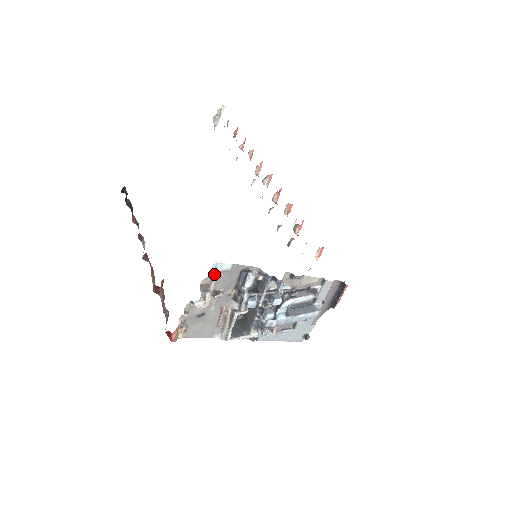
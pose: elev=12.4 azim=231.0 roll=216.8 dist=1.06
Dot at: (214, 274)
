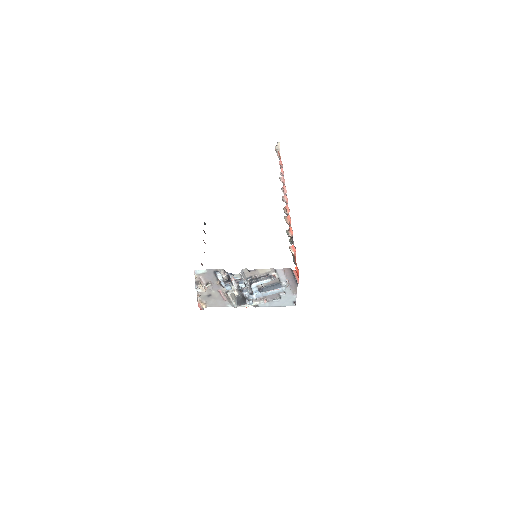
Dot at: (199, 275)
